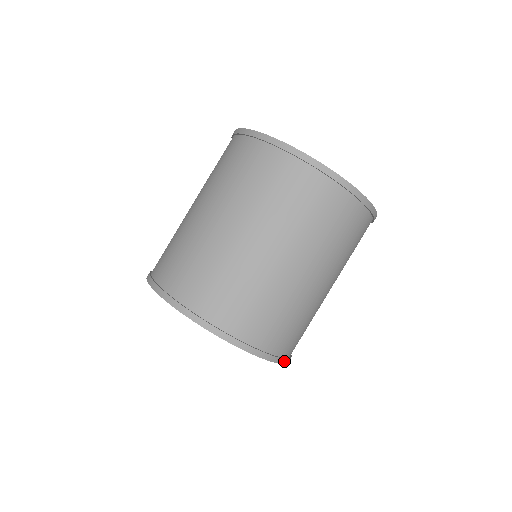
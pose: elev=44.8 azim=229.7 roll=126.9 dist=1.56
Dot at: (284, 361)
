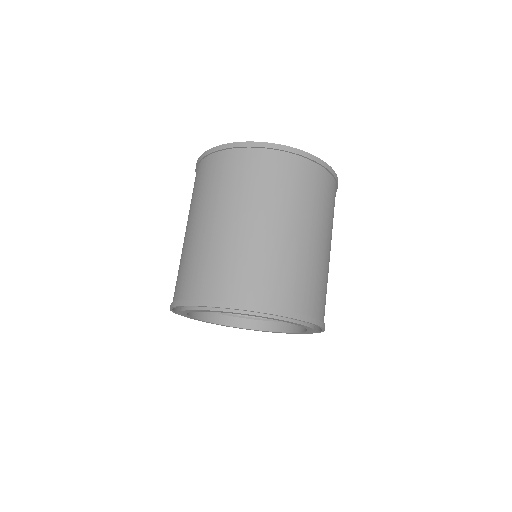
Dot at: (315, 321)
